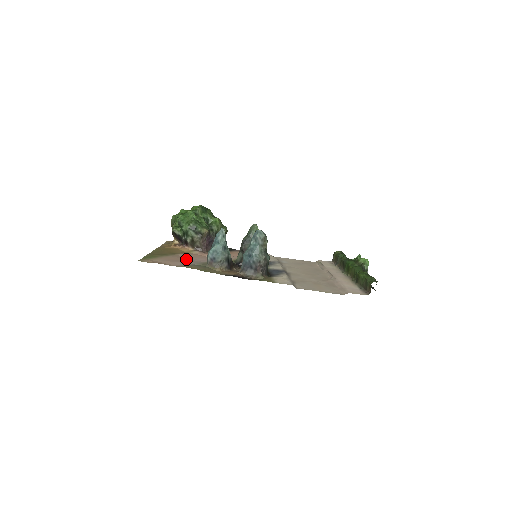
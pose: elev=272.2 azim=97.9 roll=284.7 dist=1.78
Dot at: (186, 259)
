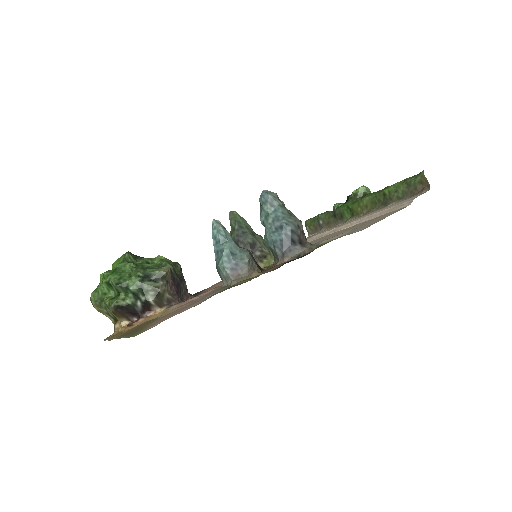
Dot at: (186, 306)
